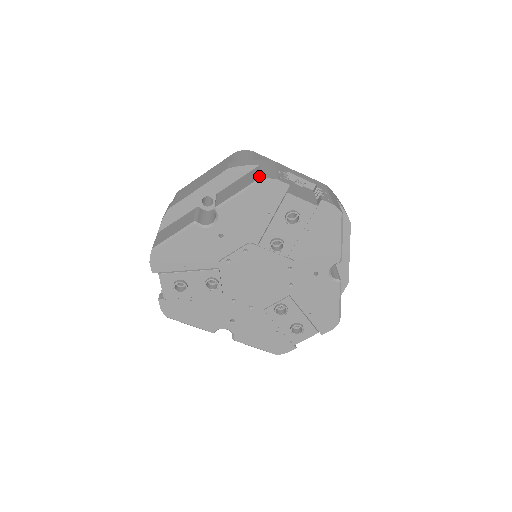
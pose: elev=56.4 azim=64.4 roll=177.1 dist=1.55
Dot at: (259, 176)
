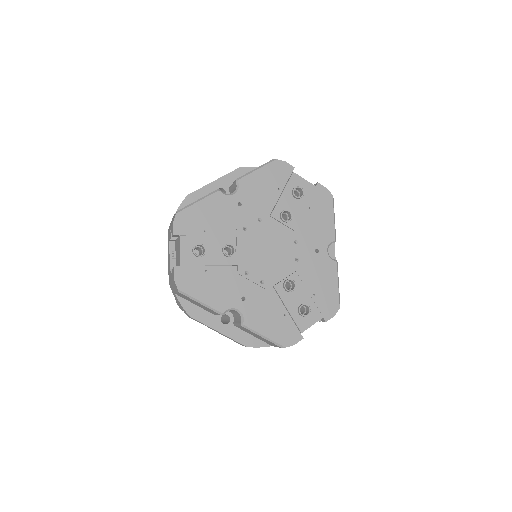
Dot at: (271, 160)
